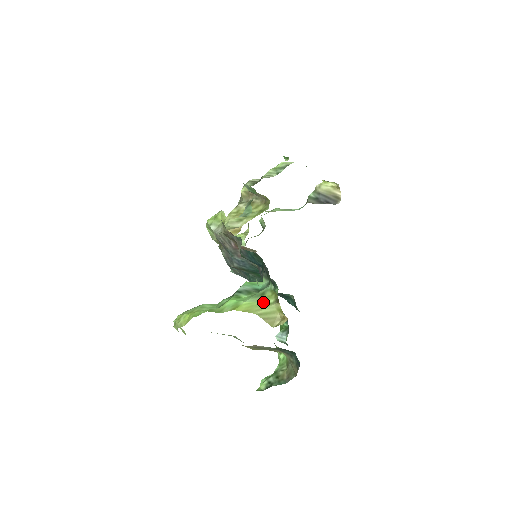
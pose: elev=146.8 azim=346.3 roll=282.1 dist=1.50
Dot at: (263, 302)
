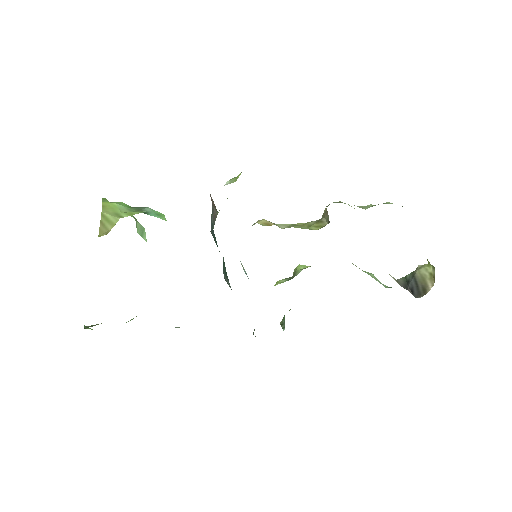
Dot at: (121, 212)
